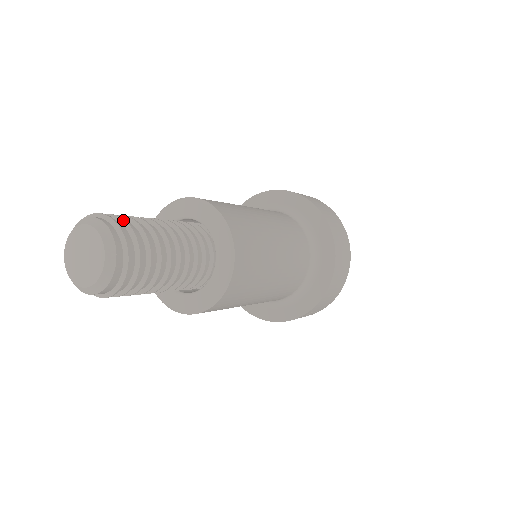
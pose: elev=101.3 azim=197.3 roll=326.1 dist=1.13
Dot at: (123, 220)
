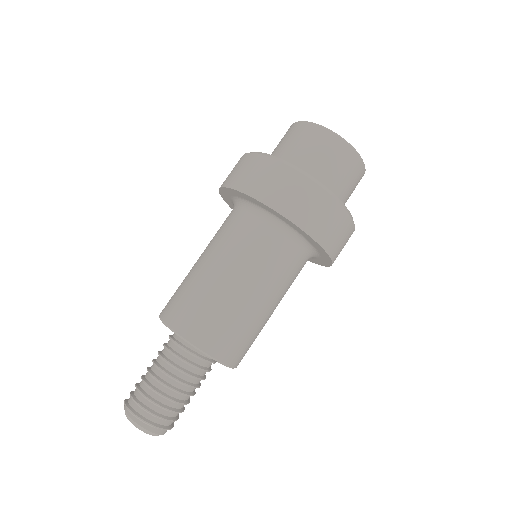
Dot at: (141, 408)
